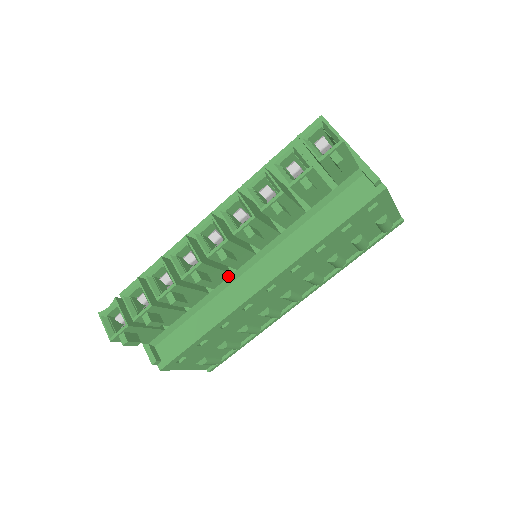
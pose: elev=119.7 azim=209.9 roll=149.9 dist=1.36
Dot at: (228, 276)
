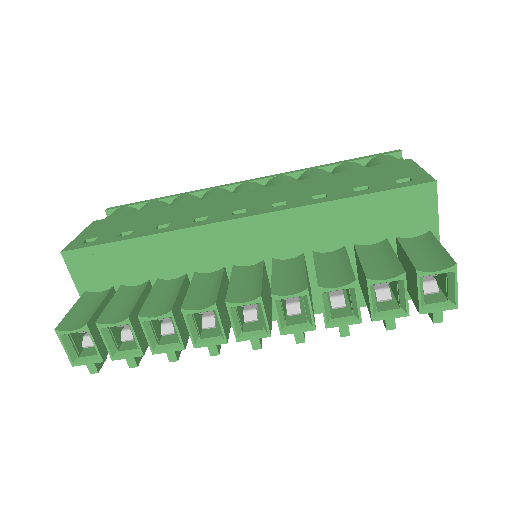
Dot at: occluded
